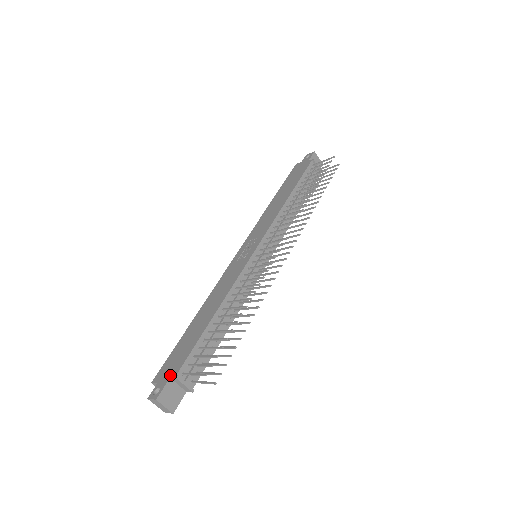
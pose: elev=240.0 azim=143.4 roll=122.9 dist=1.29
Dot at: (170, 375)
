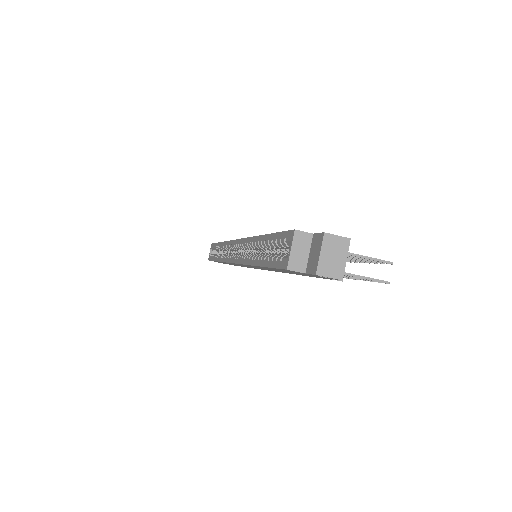
Dot at: occluded
